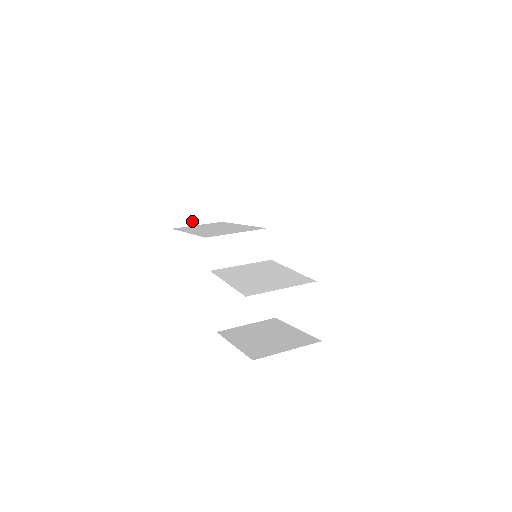
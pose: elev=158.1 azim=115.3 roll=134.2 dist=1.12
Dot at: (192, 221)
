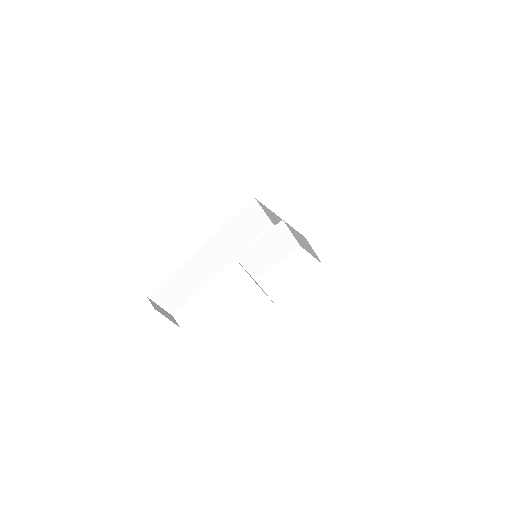
Dot at: (164, 315)
